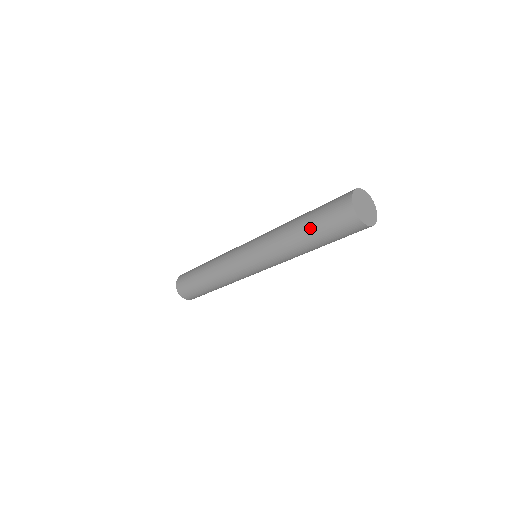
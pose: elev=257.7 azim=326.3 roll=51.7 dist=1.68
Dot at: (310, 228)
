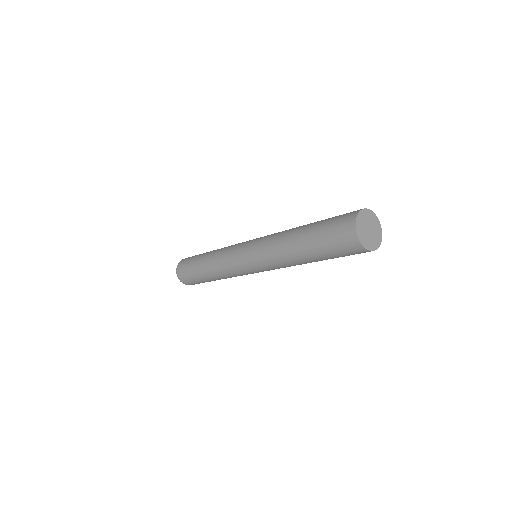
Dot at: (314, 252)
